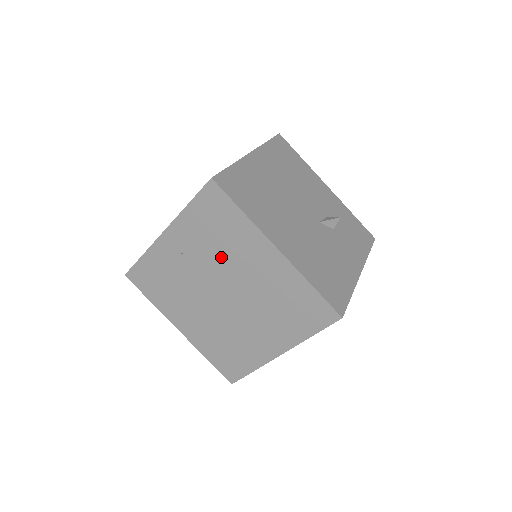
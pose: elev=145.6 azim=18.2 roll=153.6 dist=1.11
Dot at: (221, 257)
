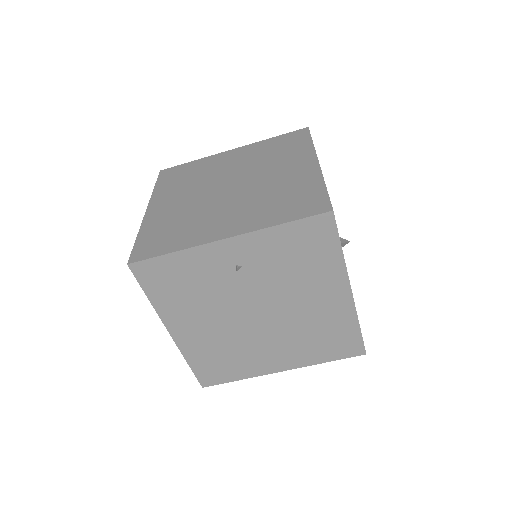
Dot at: (284, 282)
